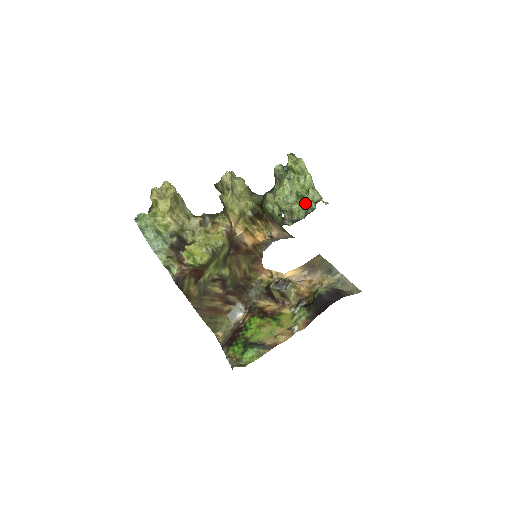
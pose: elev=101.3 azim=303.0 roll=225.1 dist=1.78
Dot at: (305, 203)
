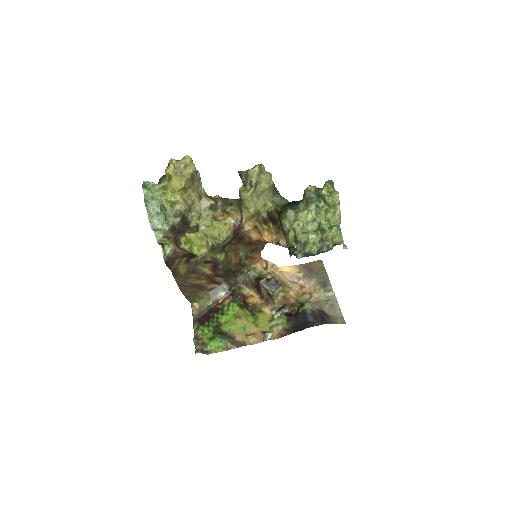
Dot at: (323, 238)
